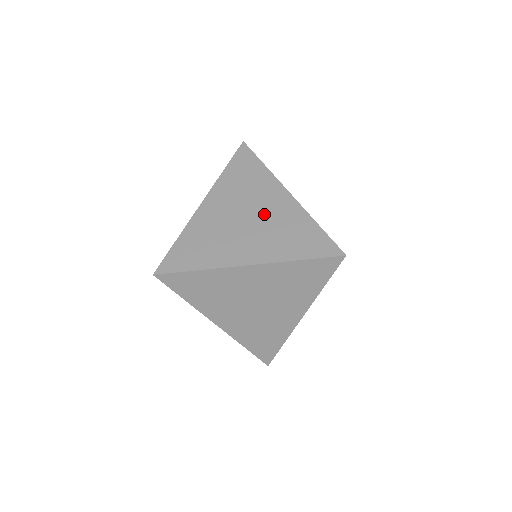
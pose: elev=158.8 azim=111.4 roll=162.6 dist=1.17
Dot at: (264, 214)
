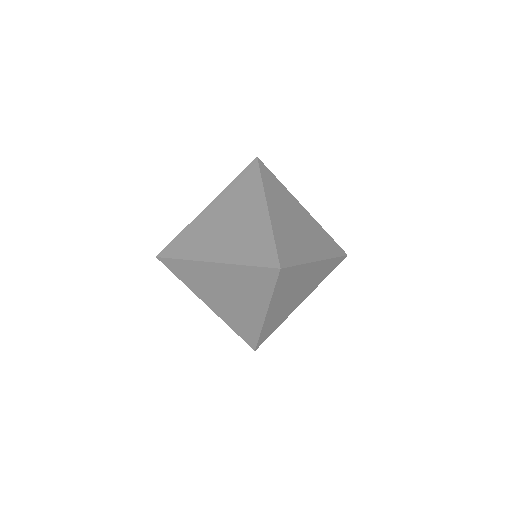
Dot at: (241, 222)
